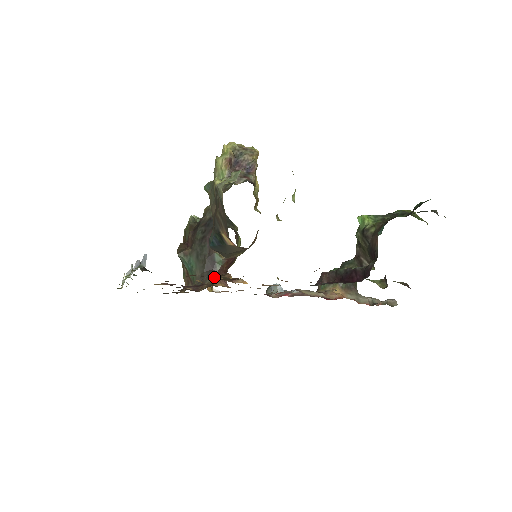
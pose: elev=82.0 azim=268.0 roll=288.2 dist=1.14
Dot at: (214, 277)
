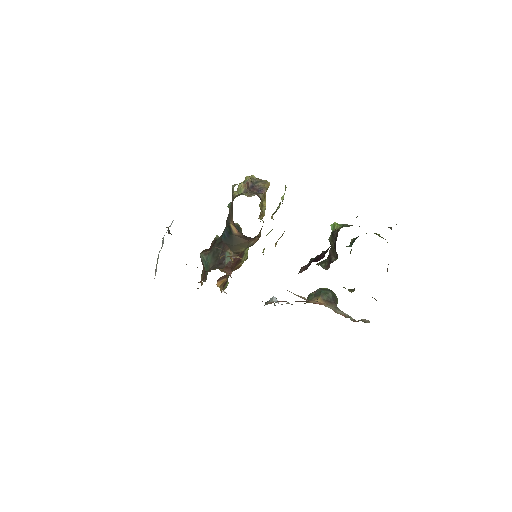
Dot at: (222, 268)
